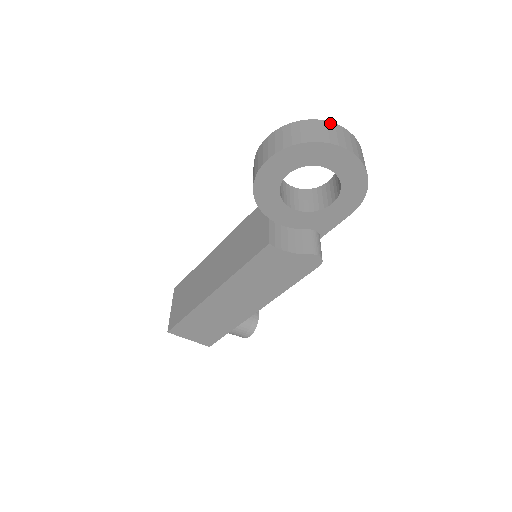
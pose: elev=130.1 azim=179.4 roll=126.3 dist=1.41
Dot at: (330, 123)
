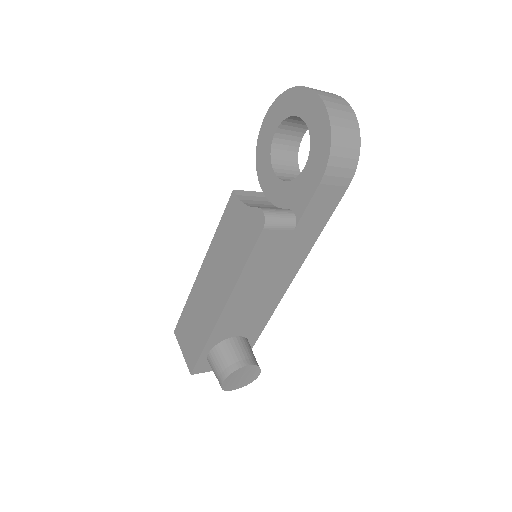
Dot at: occluded
